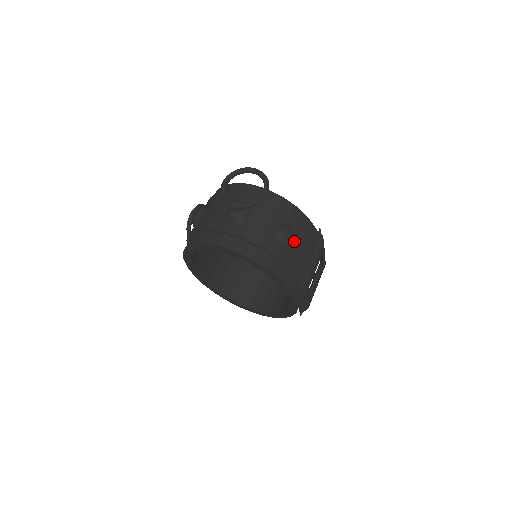
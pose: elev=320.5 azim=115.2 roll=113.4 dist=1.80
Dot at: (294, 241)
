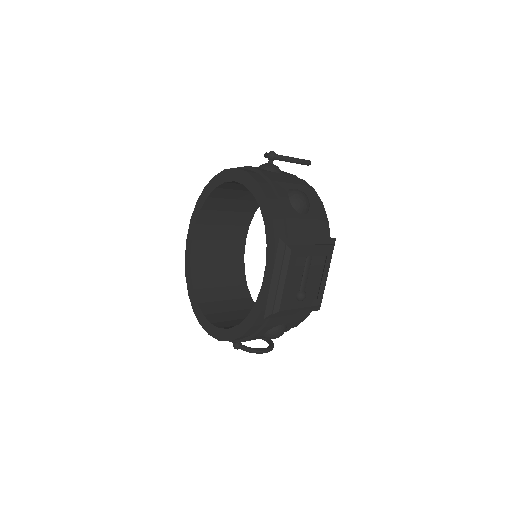
Dot at: (305, 210)
